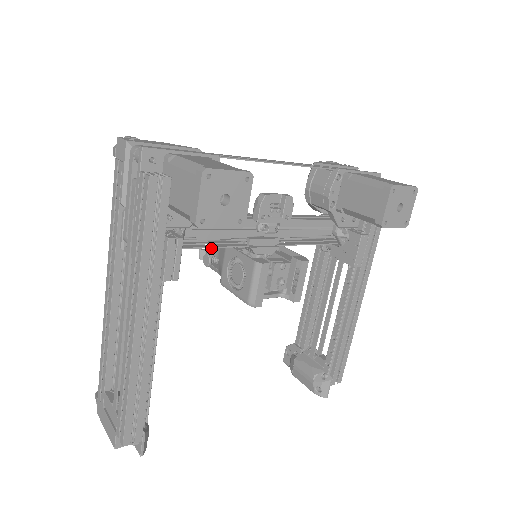
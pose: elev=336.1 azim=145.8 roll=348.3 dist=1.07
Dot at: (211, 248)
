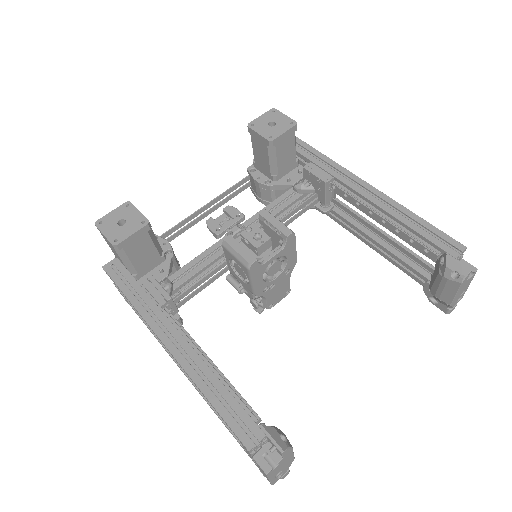
Dot at: (249, 295)
